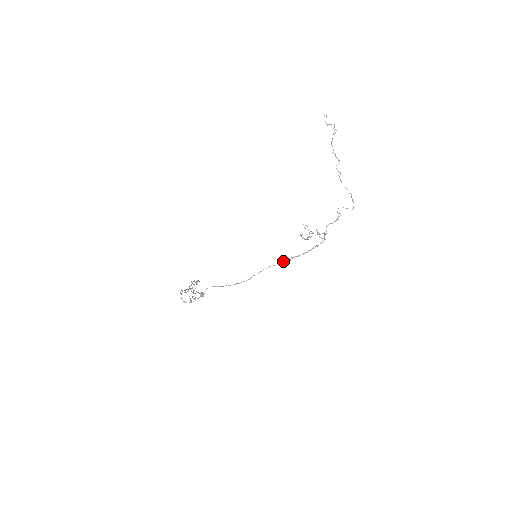
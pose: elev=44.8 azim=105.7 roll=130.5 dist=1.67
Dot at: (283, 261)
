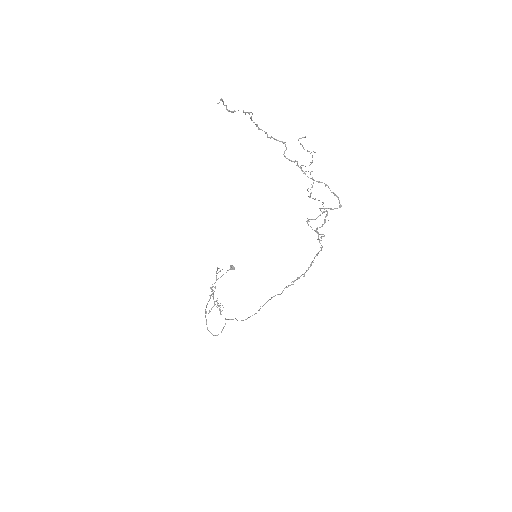
Dot at: (284, 288)
